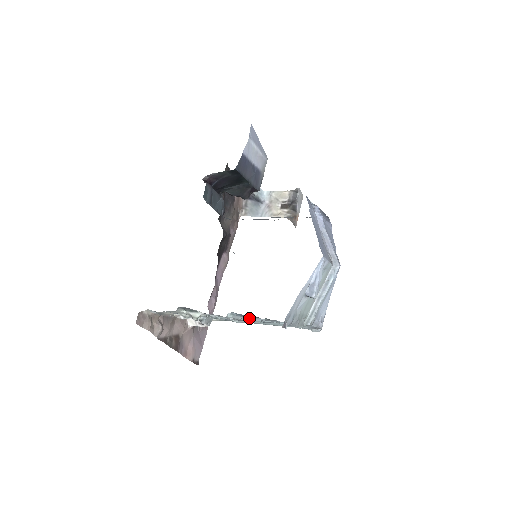
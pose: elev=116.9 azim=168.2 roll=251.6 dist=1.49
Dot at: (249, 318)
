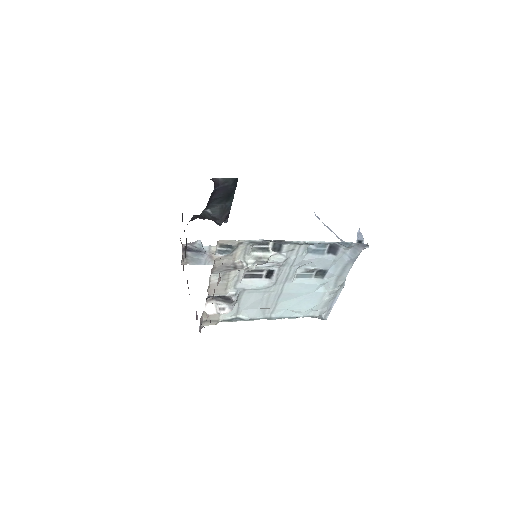
Dot at: (320, 255)
